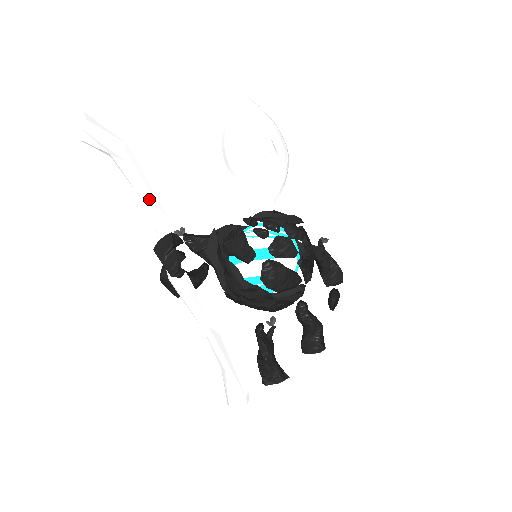
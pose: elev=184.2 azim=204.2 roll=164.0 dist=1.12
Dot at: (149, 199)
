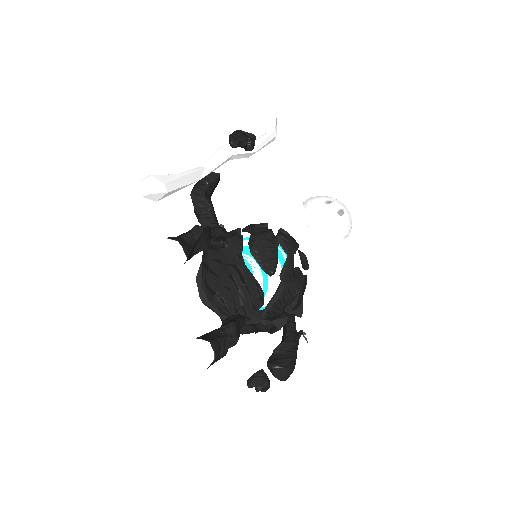
Dot at: (259, 140)
